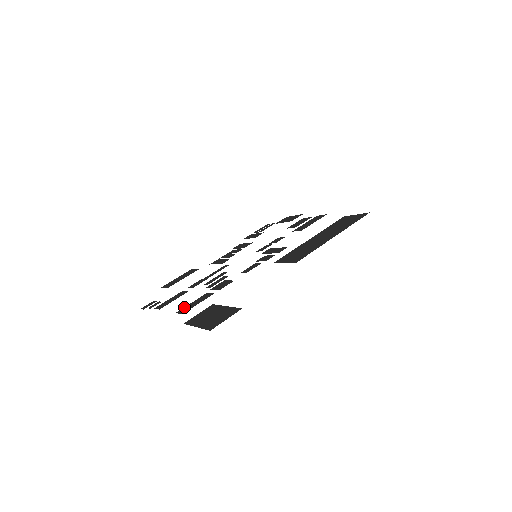
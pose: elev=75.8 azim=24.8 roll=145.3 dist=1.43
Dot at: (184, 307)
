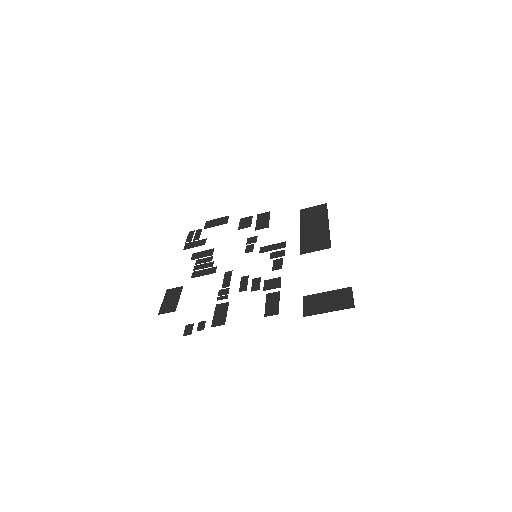
Dot at: (265, 310)
